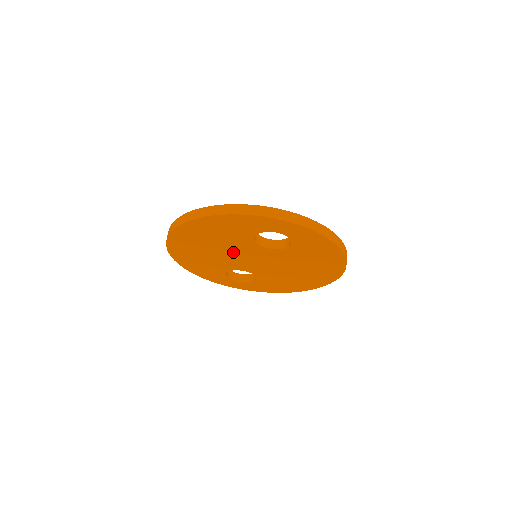
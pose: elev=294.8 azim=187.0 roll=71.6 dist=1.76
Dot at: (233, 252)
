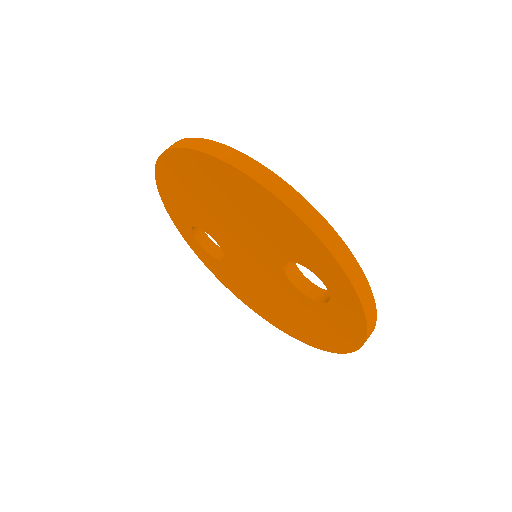
Dot at: (242, 235)
